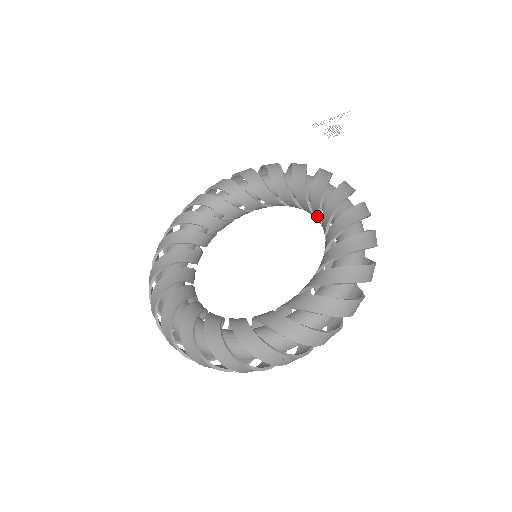
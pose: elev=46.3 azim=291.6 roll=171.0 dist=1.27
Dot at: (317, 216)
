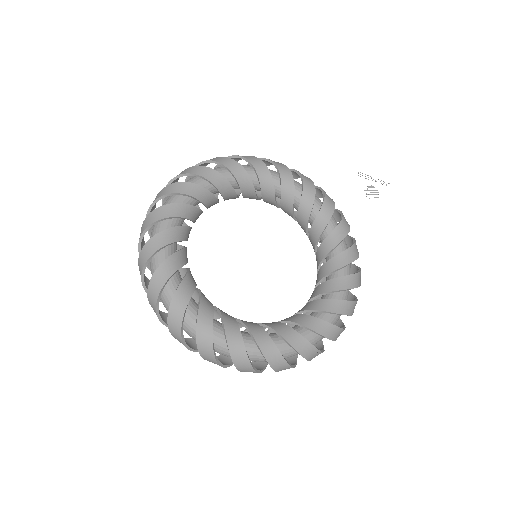
Dot at: (321, 255)
